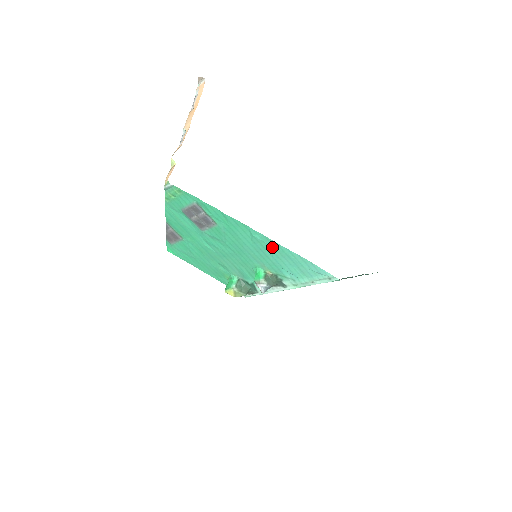
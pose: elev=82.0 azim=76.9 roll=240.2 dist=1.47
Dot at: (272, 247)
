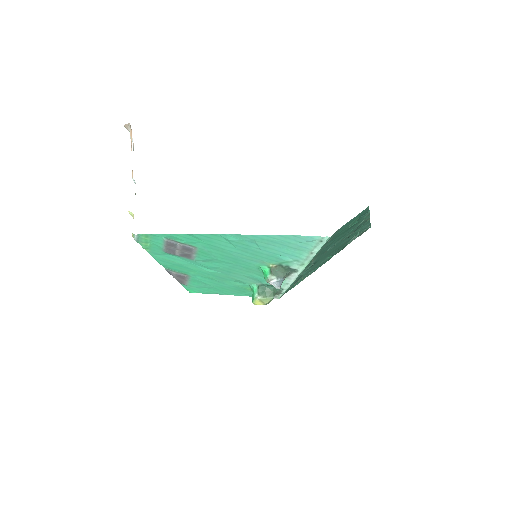
Dot at: (252, 241)
